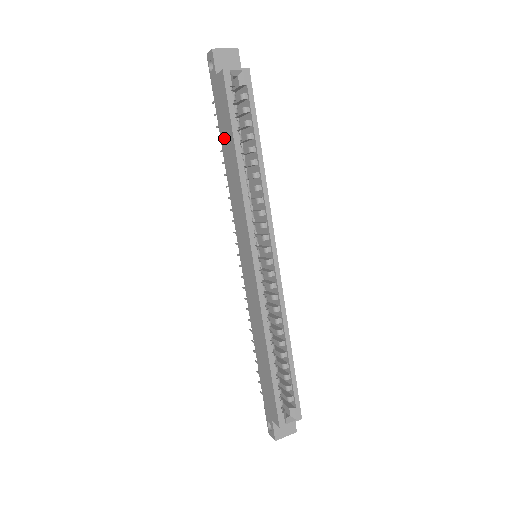
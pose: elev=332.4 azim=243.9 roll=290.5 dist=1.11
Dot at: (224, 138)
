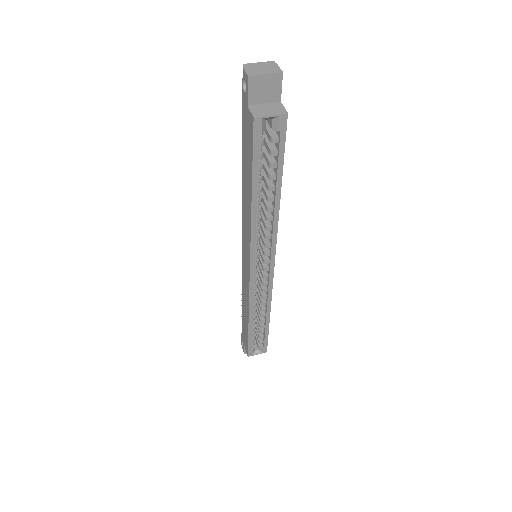
Dot at: (245, 164)
